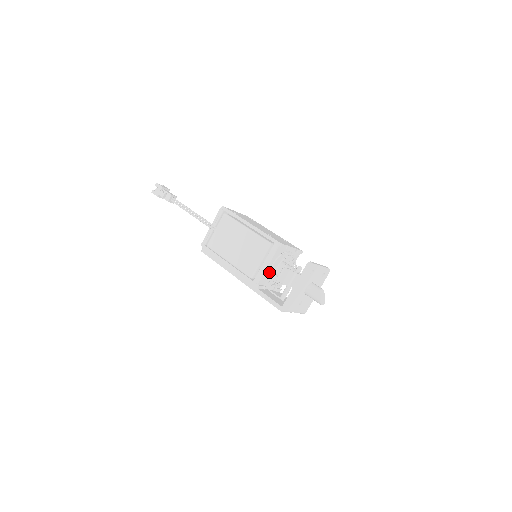
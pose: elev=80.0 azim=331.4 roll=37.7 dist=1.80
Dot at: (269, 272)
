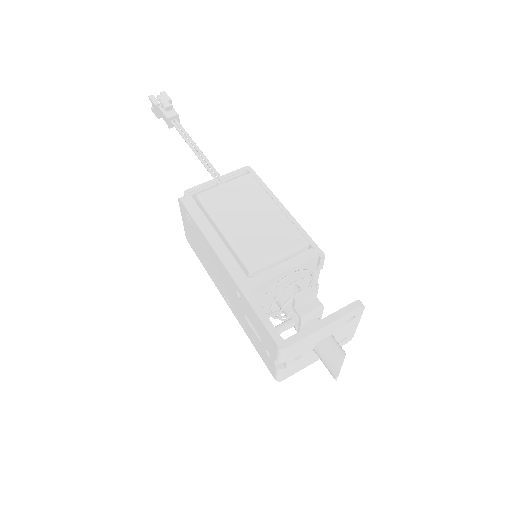
Dot at: (280, 281)
